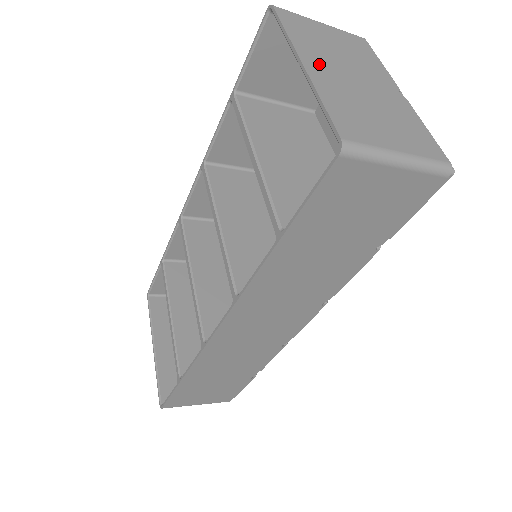
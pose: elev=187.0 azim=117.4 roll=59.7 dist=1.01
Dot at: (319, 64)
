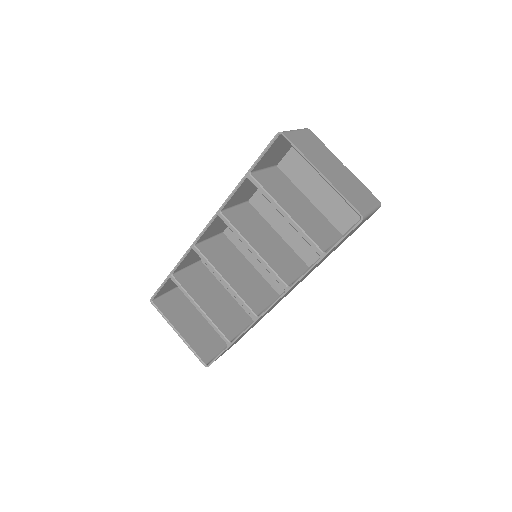
Dot at: (323, 169)
